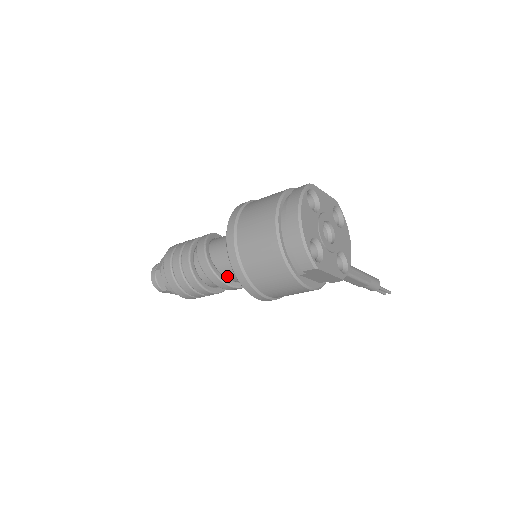
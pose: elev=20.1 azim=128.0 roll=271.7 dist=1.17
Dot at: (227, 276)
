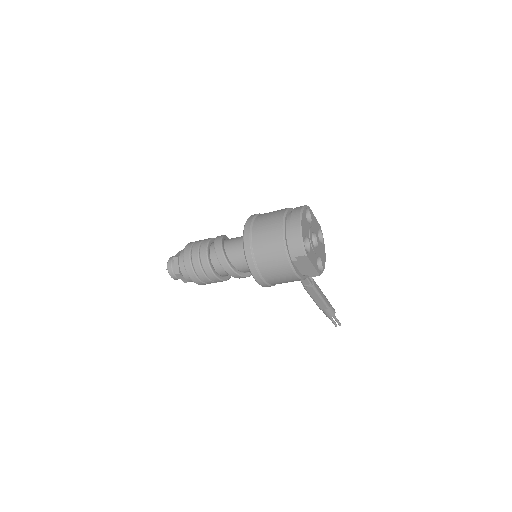
Dot at: (234, 264)
